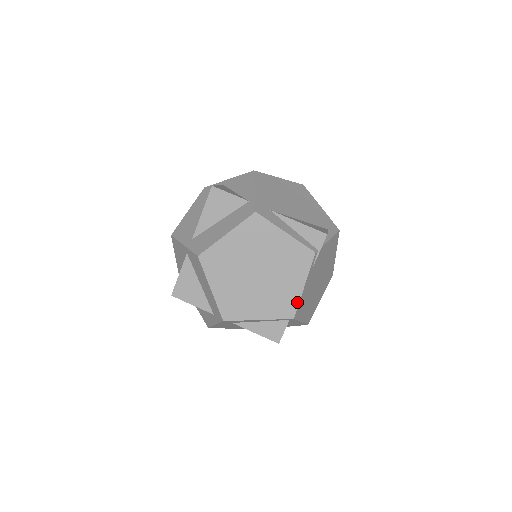
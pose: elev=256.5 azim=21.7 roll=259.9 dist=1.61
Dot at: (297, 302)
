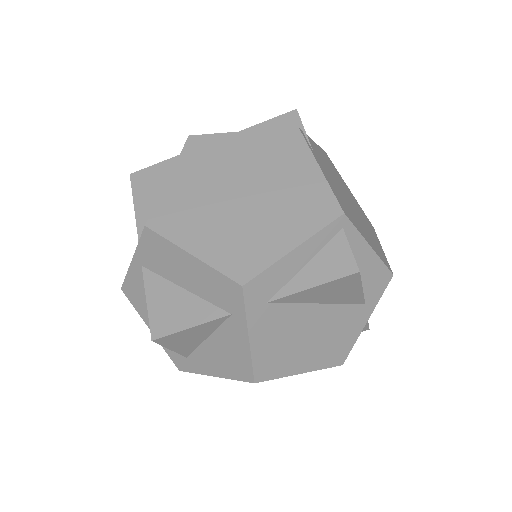
Dot at: (328, 191)
